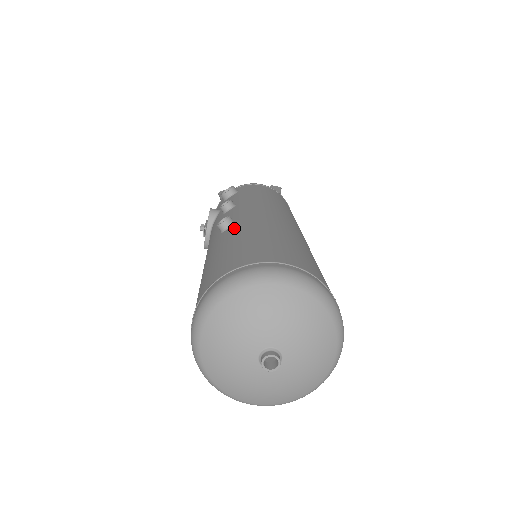
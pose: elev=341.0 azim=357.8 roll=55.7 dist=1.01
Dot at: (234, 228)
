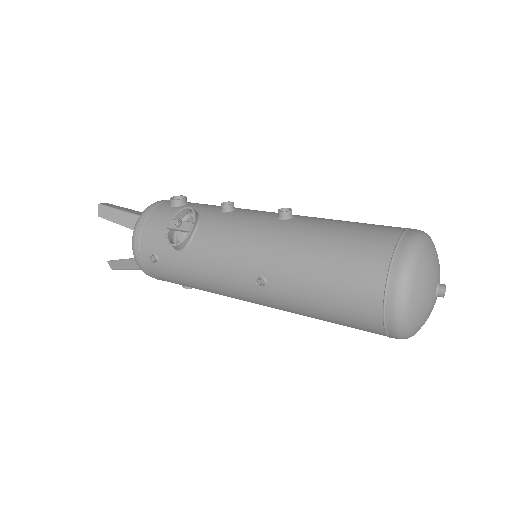
Dot at: (306, 217)
